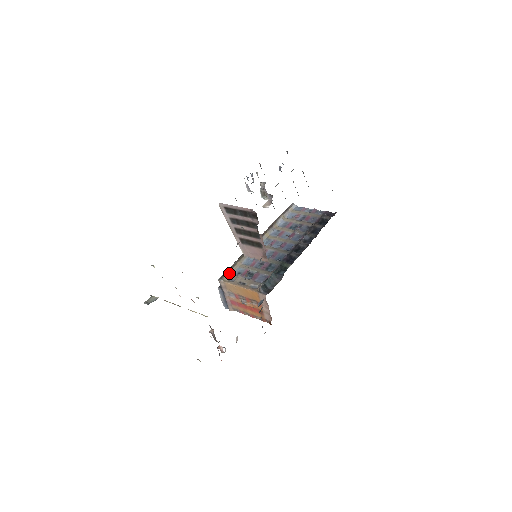
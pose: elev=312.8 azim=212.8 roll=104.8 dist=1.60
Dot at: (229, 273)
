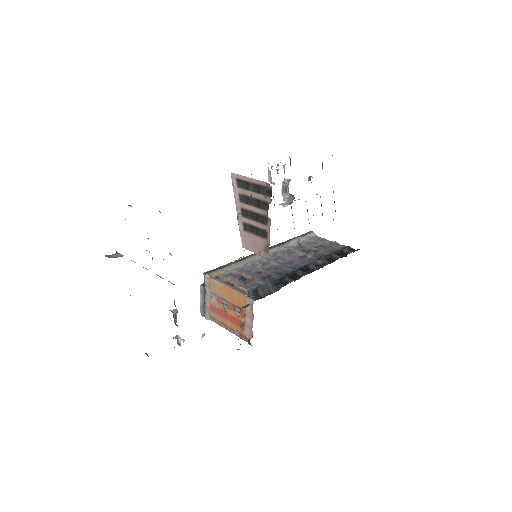
Dot at: (219, 271)
